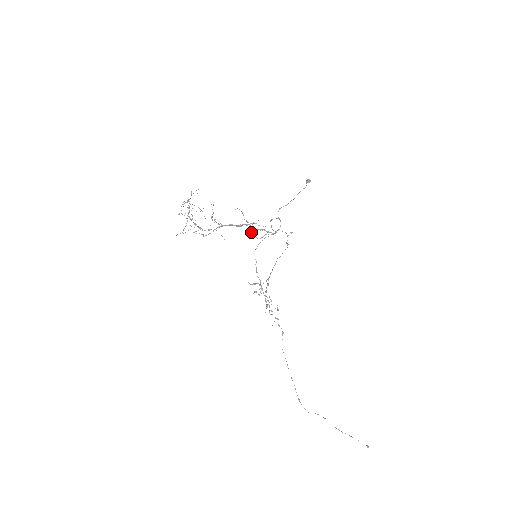
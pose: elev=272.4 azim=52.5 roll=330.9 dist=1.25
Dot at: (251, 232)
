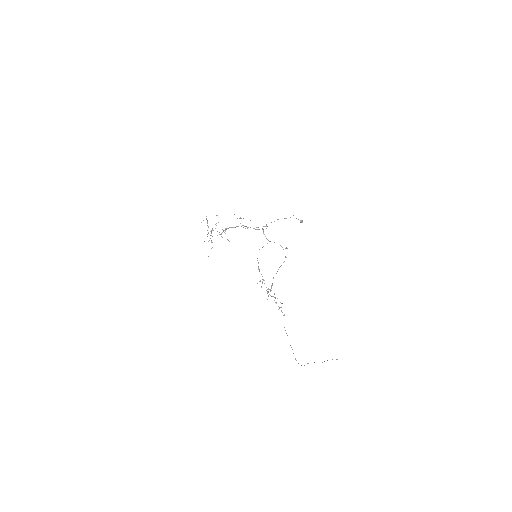
Dot at: occluded
